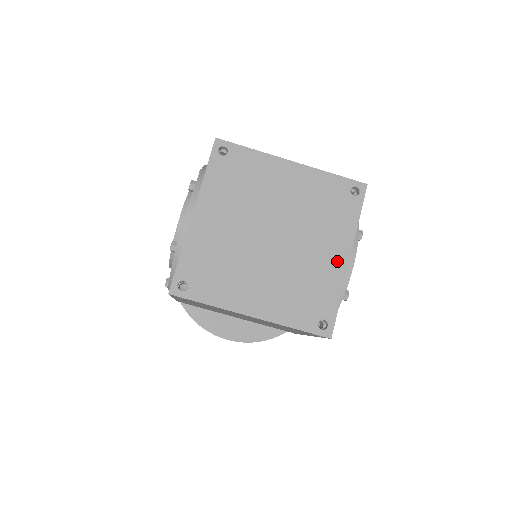
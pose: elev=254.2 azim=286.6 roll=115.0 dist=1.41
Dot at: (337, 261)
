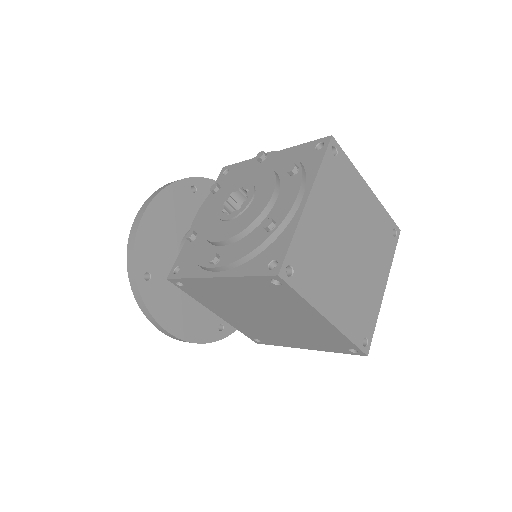
Dot at: (379, 288)
